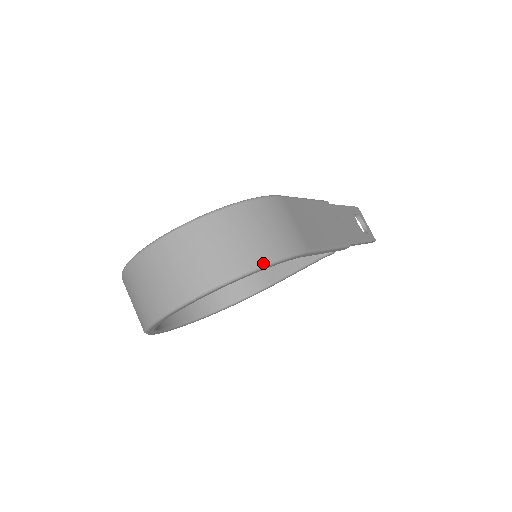
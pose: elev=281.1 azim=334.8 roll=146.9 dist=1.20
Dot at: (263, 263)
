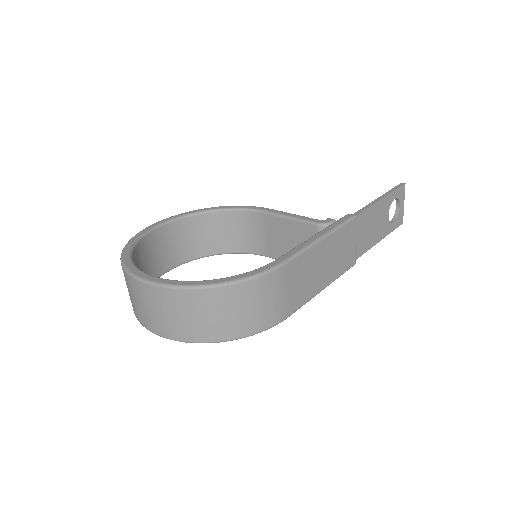
Dot at: (235, 338)
